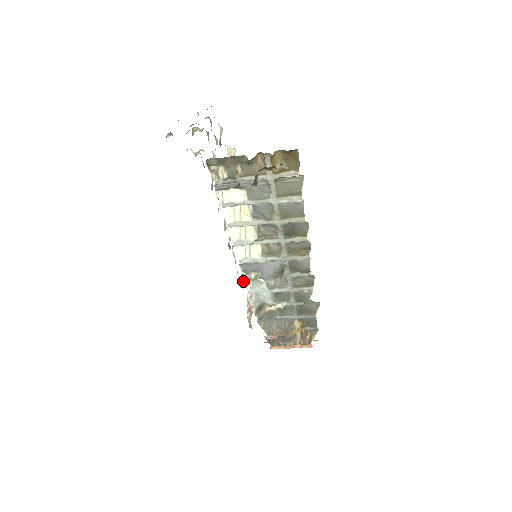
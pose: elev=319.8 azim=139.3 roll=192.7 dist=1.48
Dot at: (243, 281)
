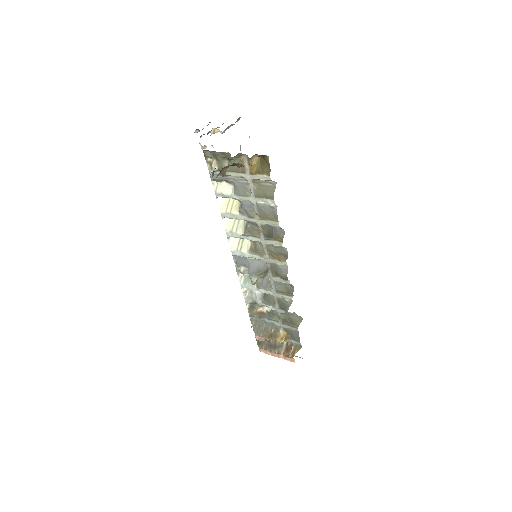
Dot at: (238, 274)
